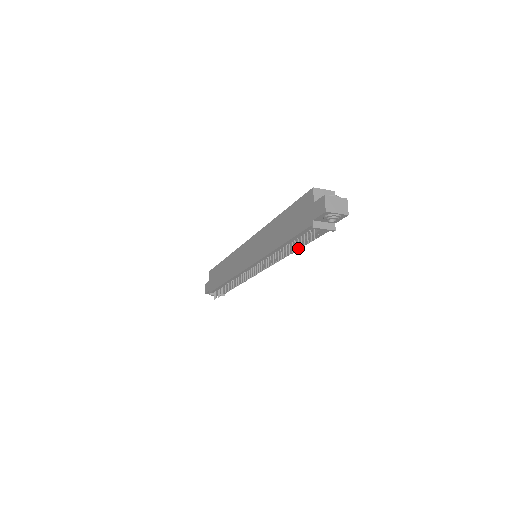
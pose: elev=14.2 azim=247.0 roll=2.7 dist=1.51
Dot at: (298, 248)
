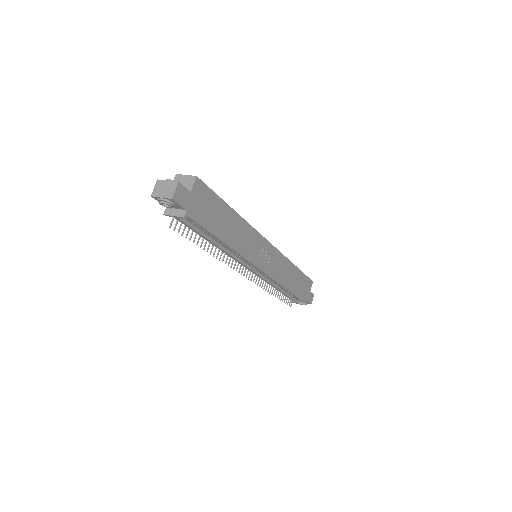
Dot at: (190, 239)
